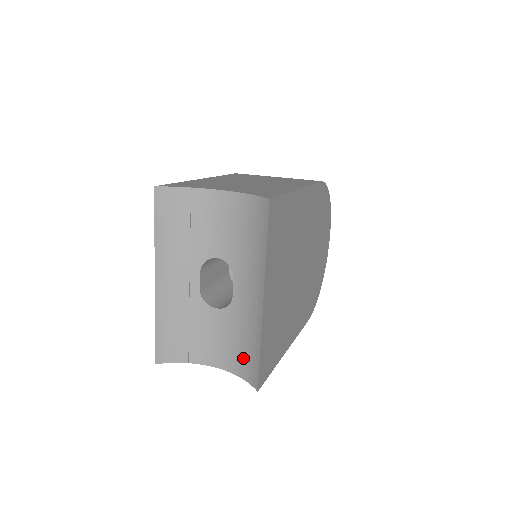
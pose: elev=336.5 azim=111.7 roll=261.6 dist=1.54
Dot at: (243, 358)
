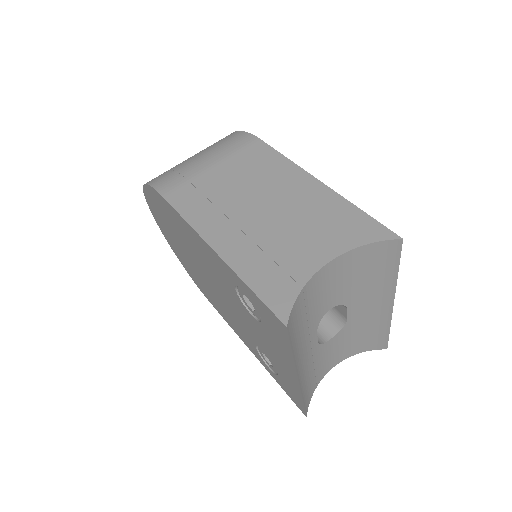
Dot at: (363, 343)
